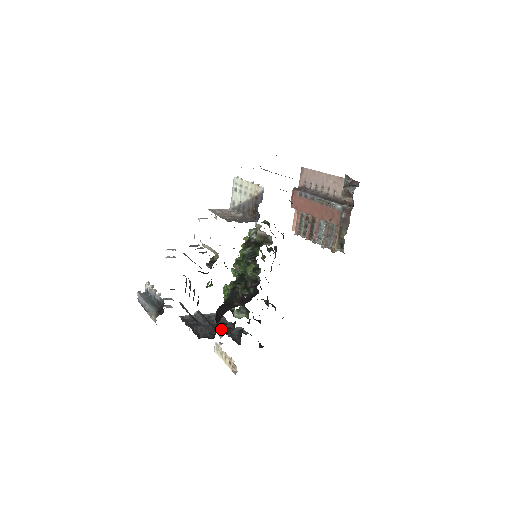
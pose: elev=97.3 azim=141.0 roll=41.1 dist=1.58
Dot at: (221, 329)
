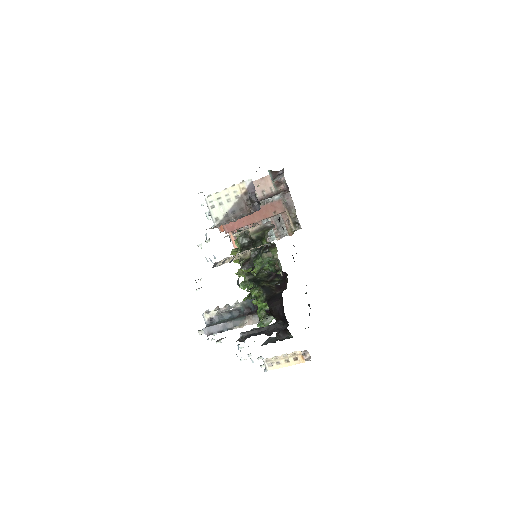
Dot at: occluded
